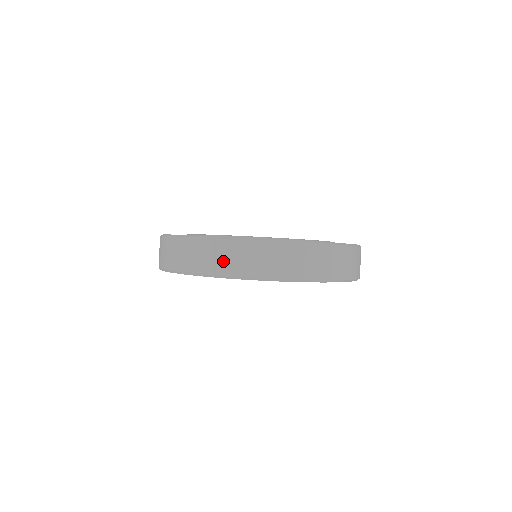
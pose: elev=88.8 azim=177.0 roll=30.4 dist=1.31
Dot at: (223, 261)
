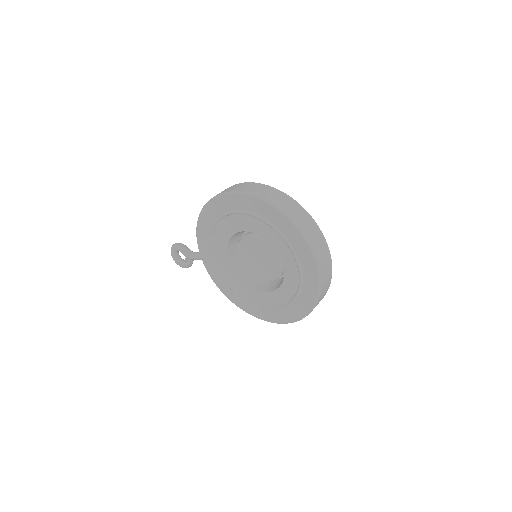
Dot at: (283, 203)
